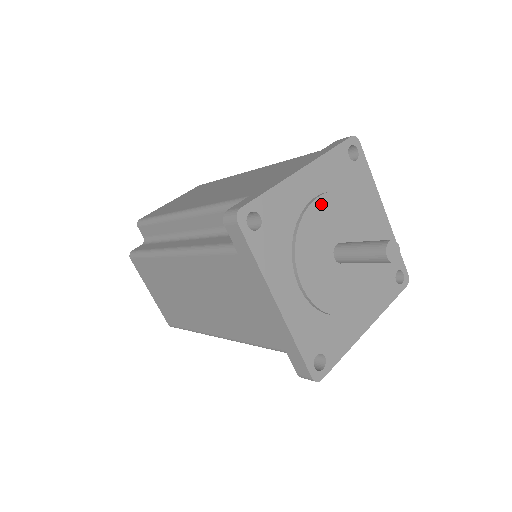
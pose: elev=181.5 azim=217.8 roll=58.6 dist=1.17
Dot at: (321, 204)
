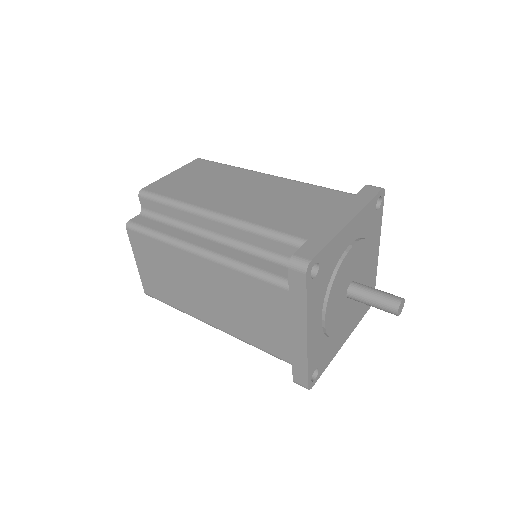
Dot at: (353, 251)
